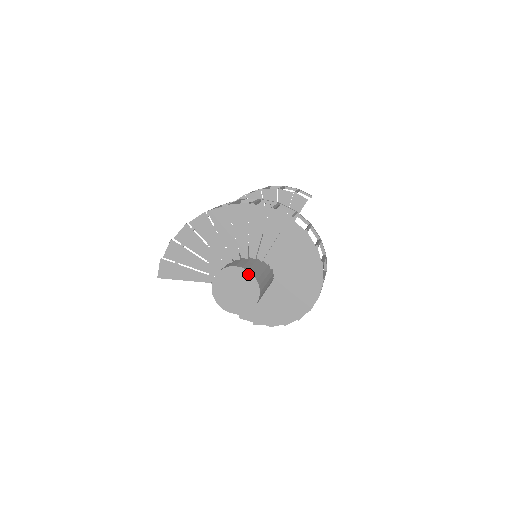
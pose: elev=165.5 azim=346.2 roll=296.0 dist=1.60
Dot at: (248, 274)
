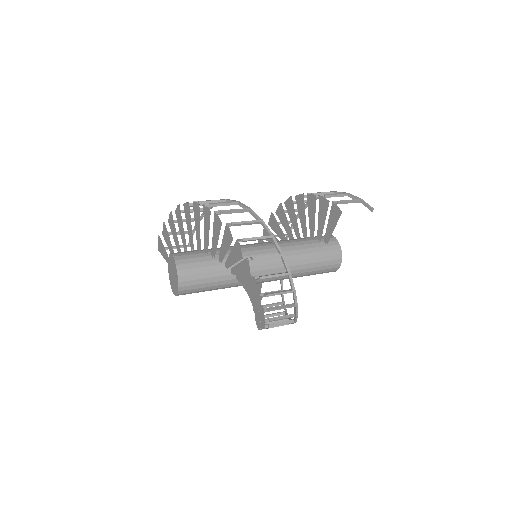
Dot at: (175, 263)
